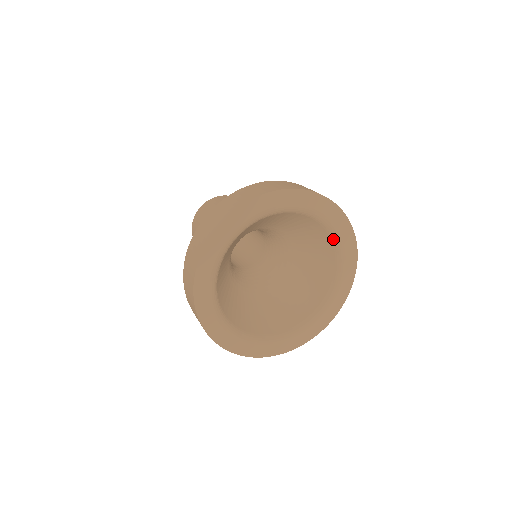
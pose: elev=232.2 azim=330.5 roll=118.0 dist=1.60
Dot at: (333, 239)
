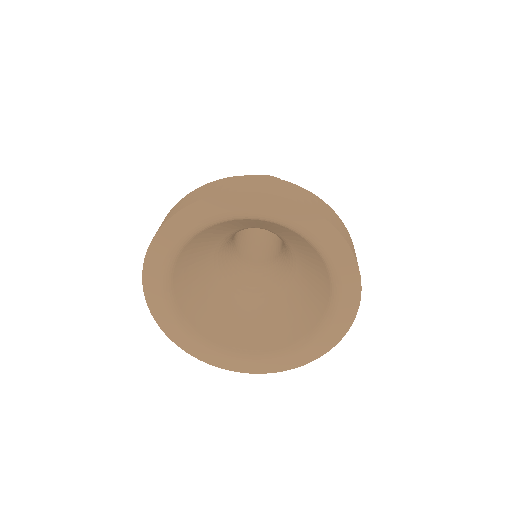
Dot at: (324, 319)
